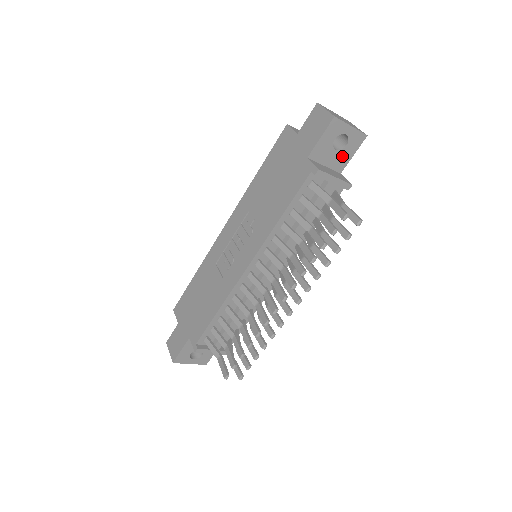
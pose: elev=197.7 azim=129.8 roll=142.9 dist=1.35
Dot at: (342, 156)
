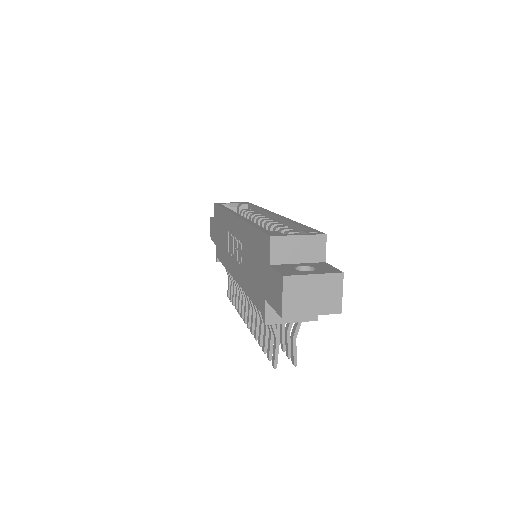
Dot at: occluded
